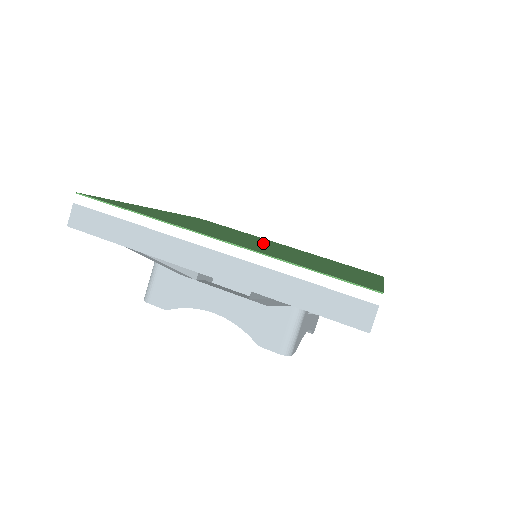
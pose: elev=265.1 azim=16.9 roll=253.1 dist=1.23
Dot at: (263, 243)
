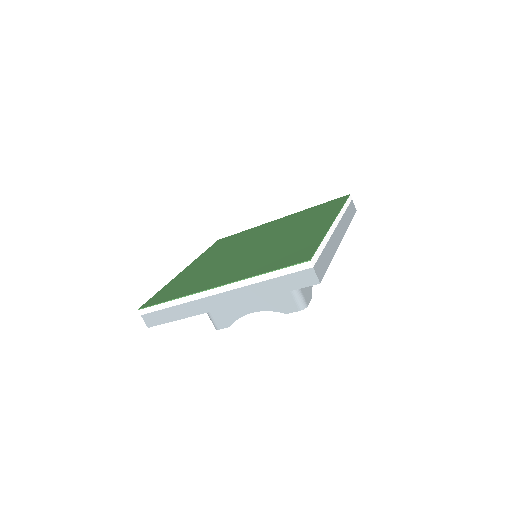
Dot at: (254, 245)
